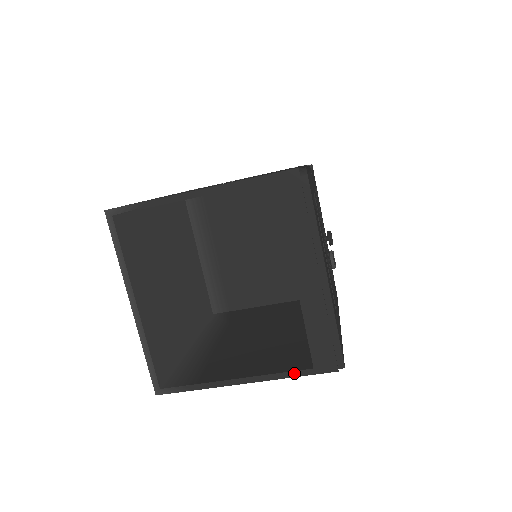
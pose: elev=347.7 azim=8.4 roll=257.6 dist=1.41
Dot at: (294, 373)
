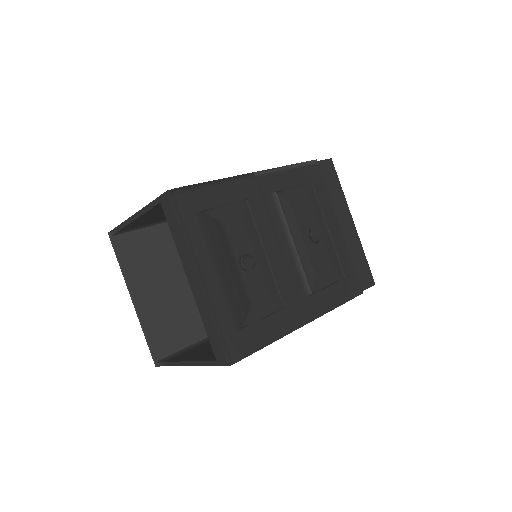
Dot at: (208, 363)
